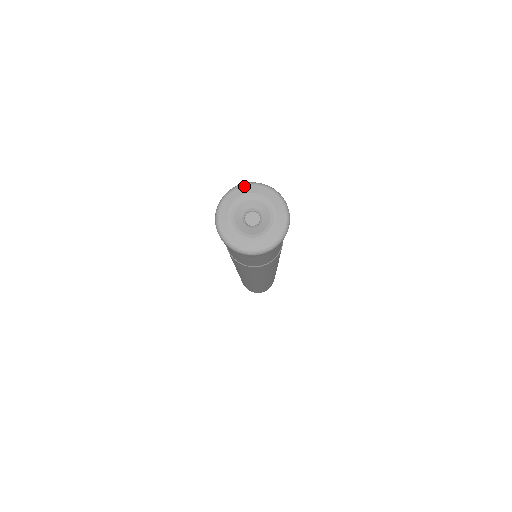
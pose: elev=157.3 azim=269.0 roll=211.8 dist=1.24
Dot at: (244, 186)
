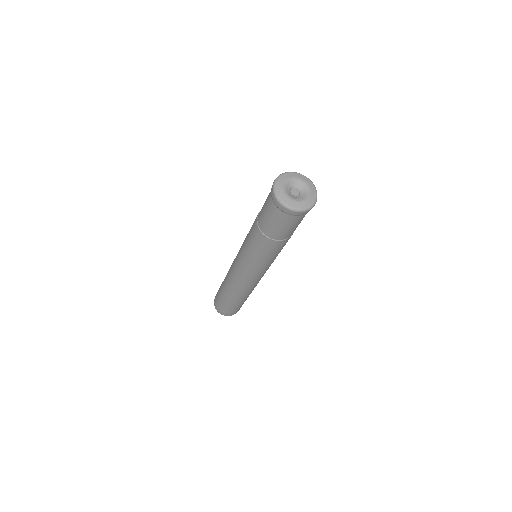
Dot at: (278, 179)
